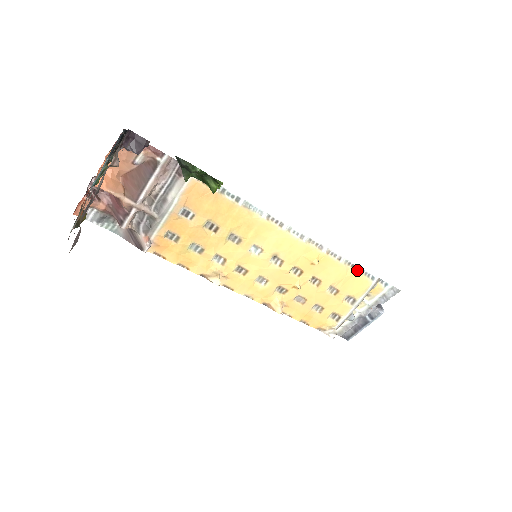
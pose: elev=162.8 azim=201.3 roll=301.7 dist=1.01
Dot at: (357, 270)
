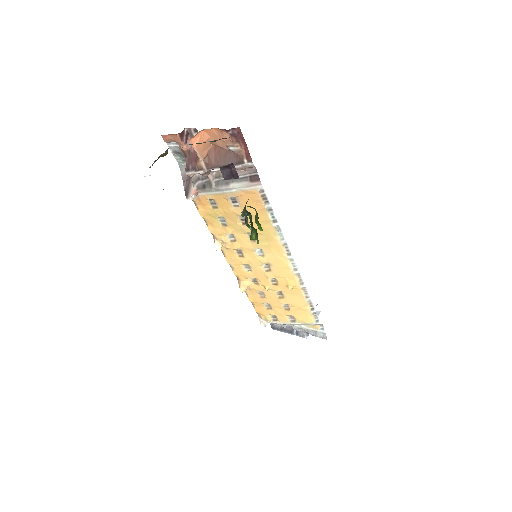
Dot at: (312, 310)
